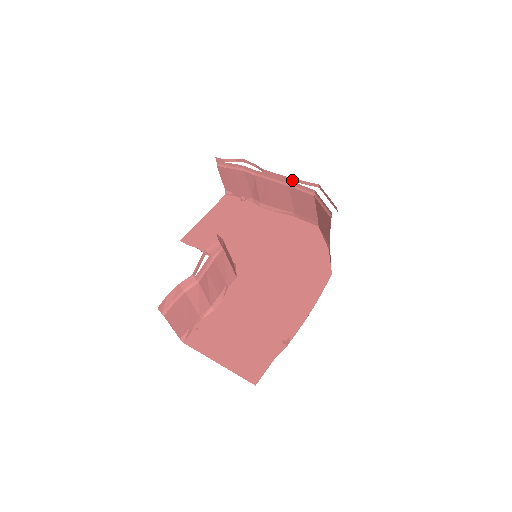
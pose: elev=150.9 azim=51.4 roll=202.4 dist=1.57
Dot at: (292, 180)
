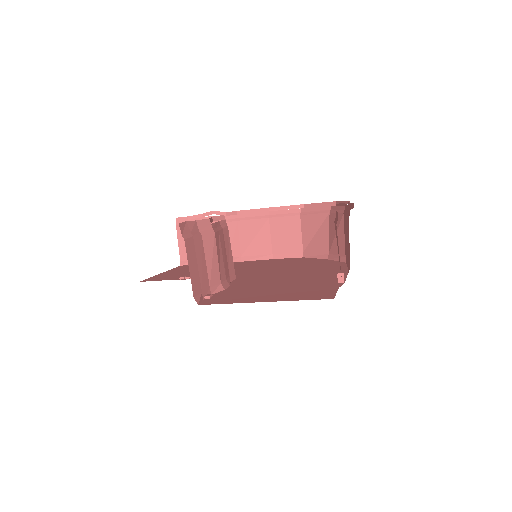
Dot at: (273, 209)
